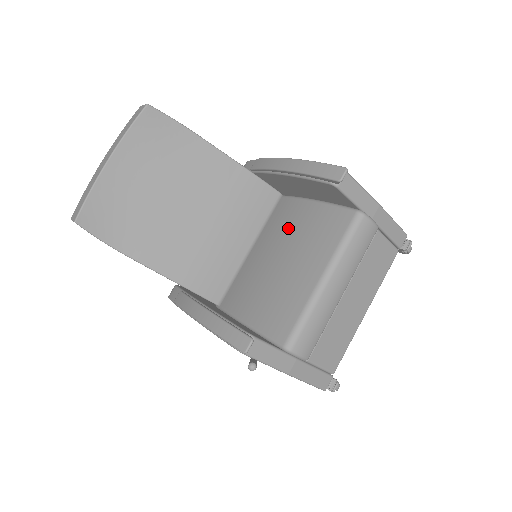
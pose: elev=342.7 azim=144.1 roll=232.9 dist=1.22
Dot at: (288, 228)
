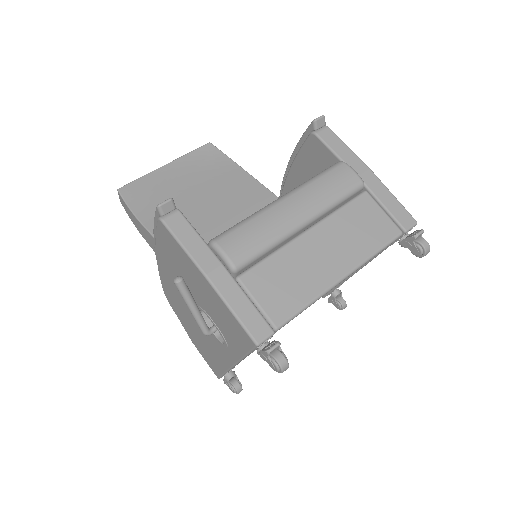
Dot at: occluded
